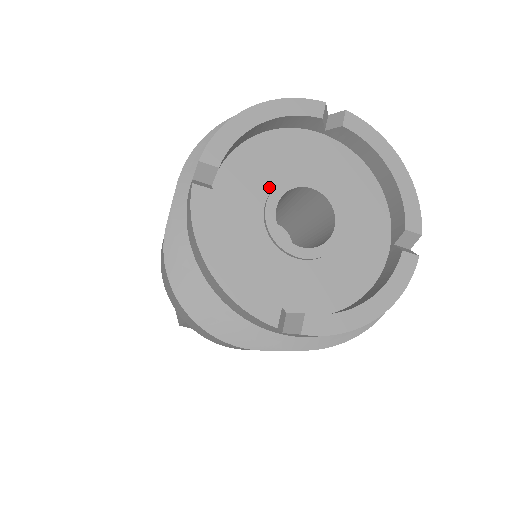
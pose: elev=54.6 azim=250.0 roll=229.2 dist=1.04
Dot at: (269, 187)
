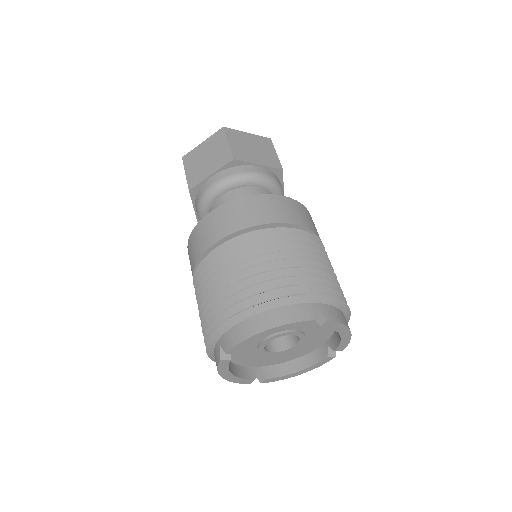
Dot at: occluded
